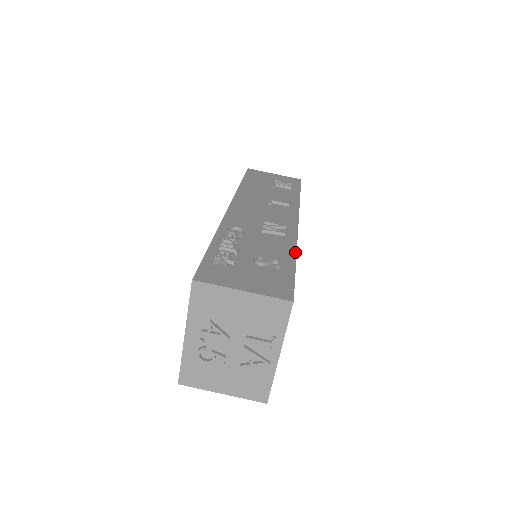
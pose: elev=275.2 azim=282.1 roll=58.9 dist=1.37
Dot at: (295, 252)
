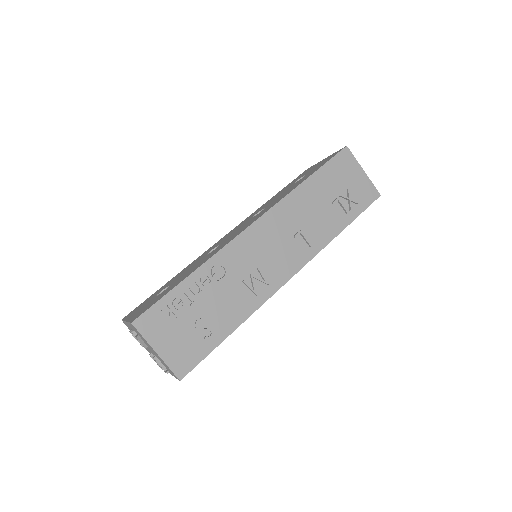
Dot at: (241, 323)
